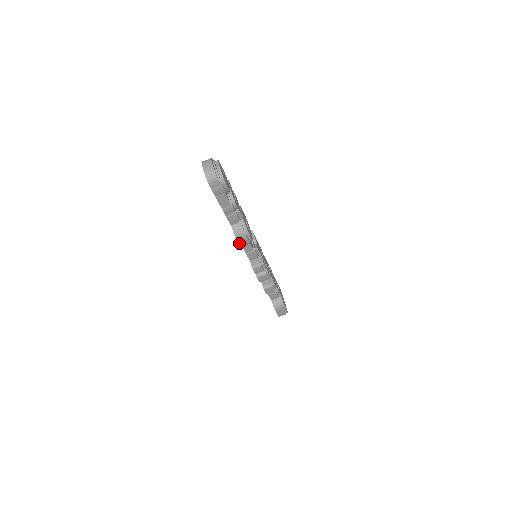
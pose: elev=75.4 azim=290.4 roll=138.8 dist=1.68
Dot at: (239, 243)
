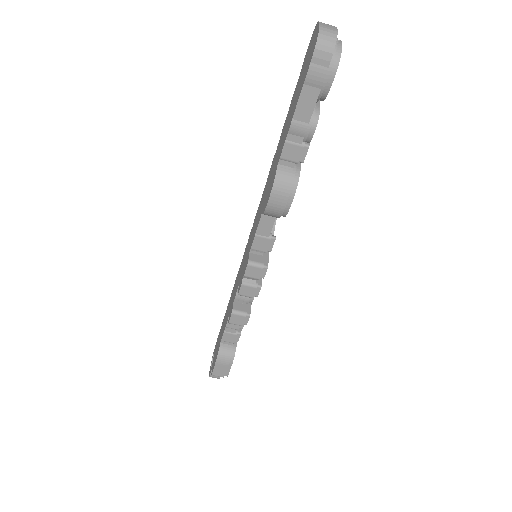
Dot at: (269, 200)
